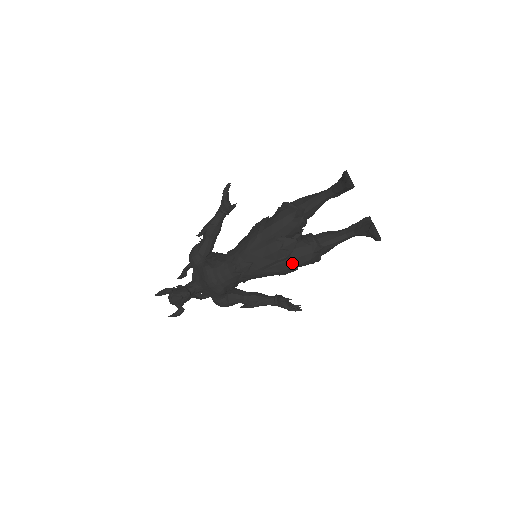
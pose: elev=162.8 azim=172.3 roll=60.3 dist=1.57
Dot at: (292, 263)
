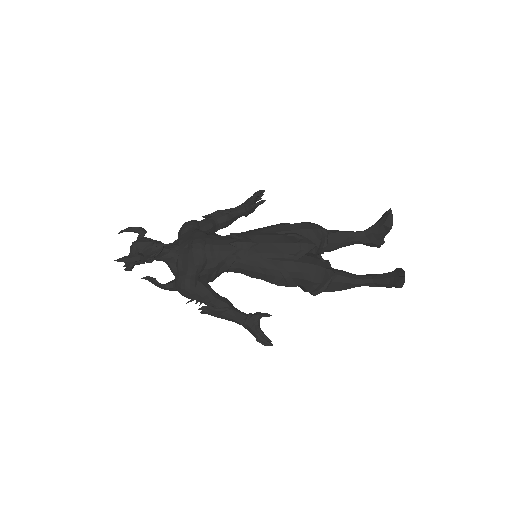
Dot at: (299, 266)
